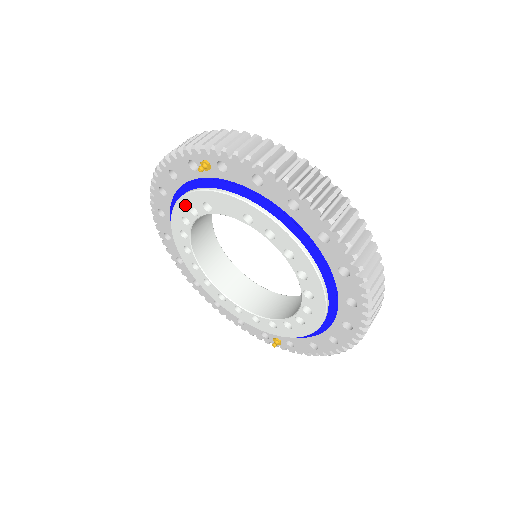
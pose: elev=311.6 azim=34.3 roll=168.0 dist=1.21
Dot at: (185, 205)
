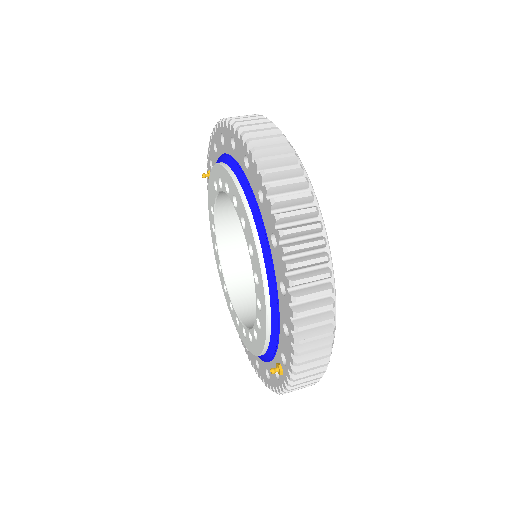
Dot at: (212, 228)
